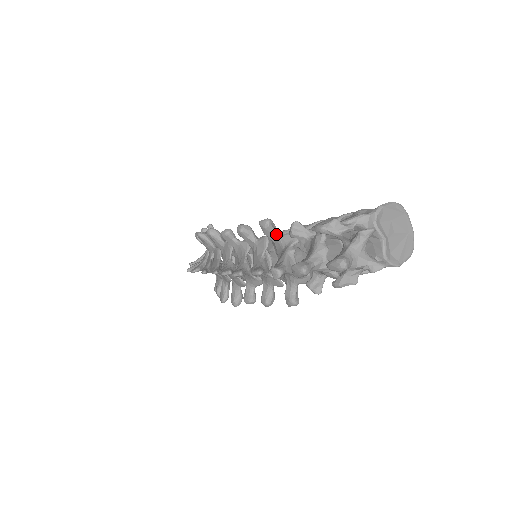
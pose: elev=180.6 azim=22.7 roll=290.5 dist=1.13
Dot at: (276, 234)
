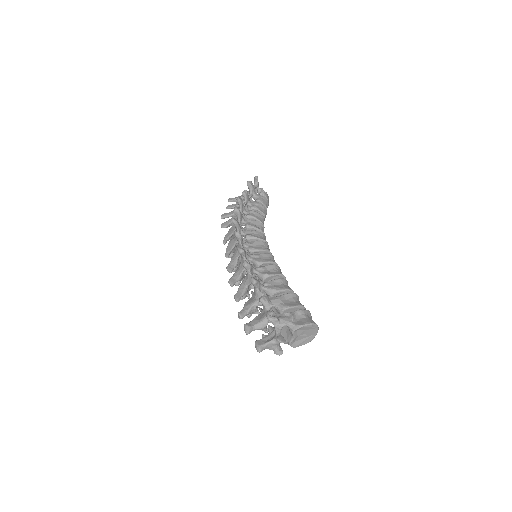
Dot at: (256, 288)
